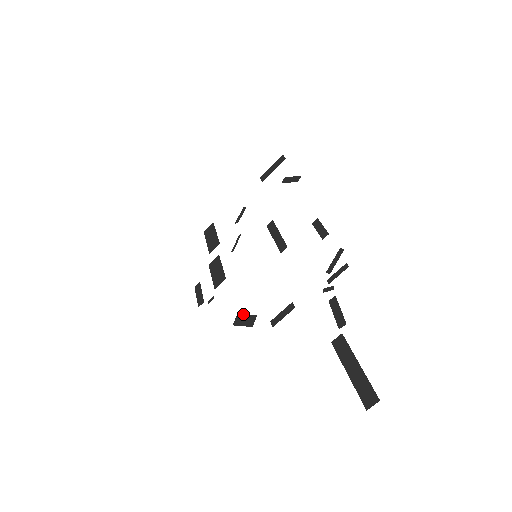
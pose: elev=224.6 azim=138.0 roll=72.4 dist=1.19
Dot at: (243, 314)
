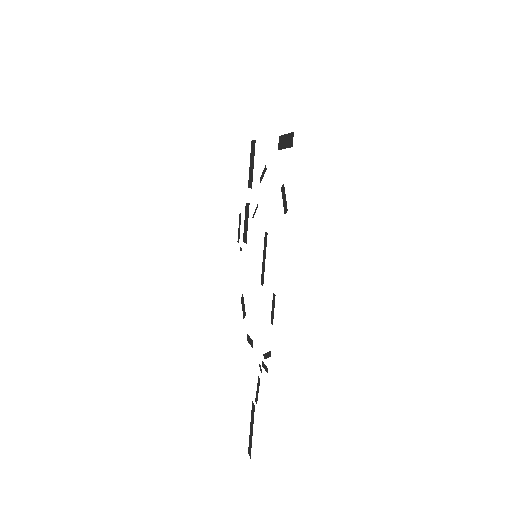
Dot at: occluded
